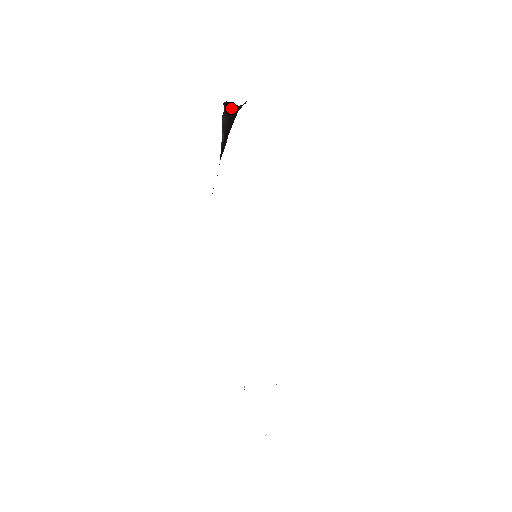
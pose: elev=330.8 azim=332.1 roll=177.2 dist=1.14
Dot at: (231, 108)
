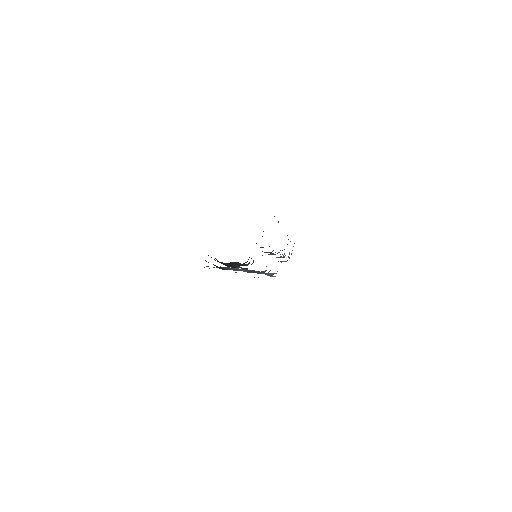
Dot at: occluded
